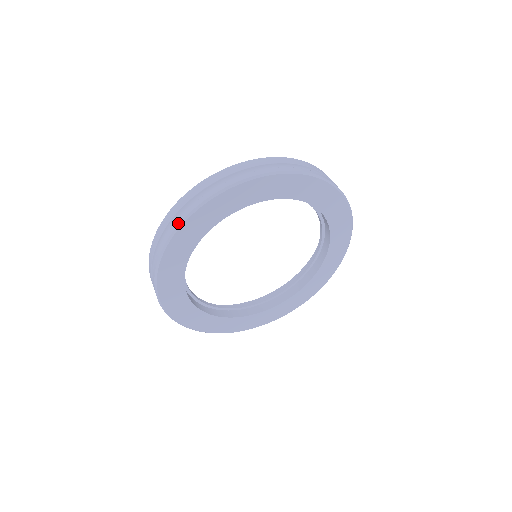
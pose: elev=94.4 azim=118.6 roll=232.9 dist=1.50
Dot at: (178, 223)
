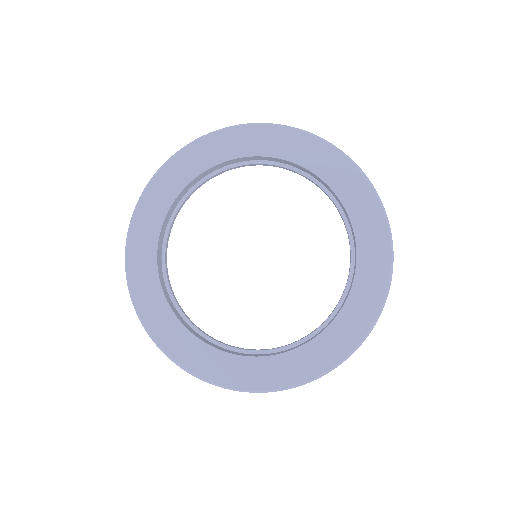
Dot at: (255, 123)
